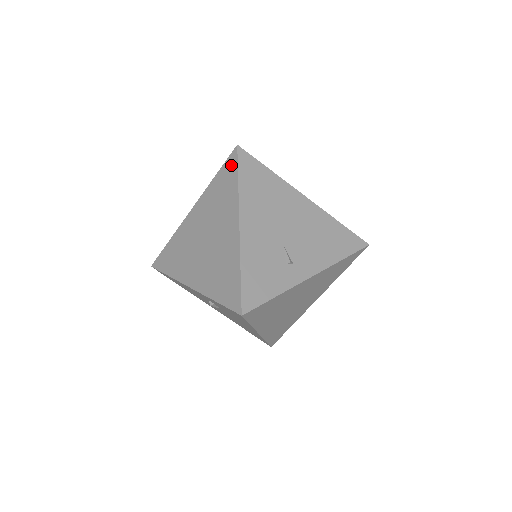
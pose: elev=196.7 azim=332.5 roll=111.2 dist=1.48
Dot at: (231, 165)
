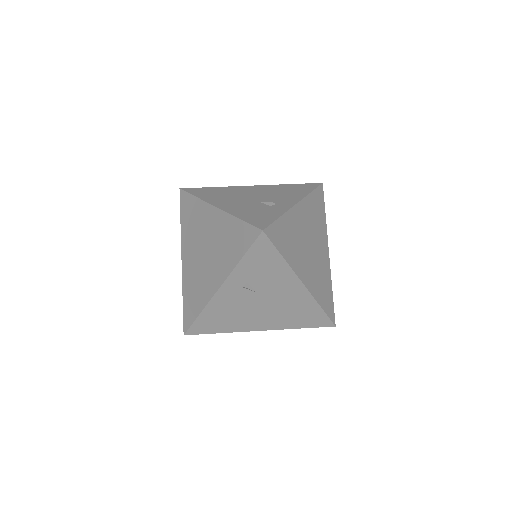
Dot at: (185, 200)
